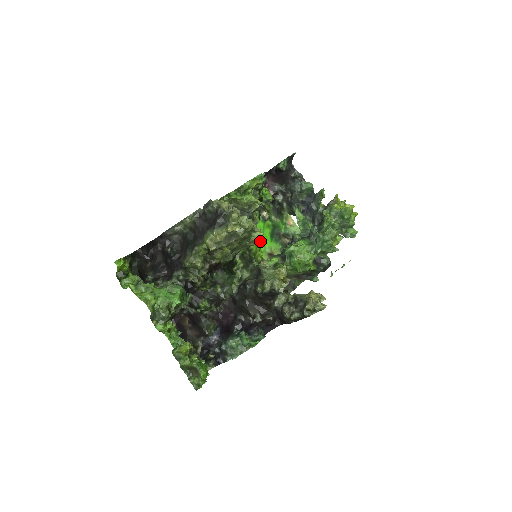
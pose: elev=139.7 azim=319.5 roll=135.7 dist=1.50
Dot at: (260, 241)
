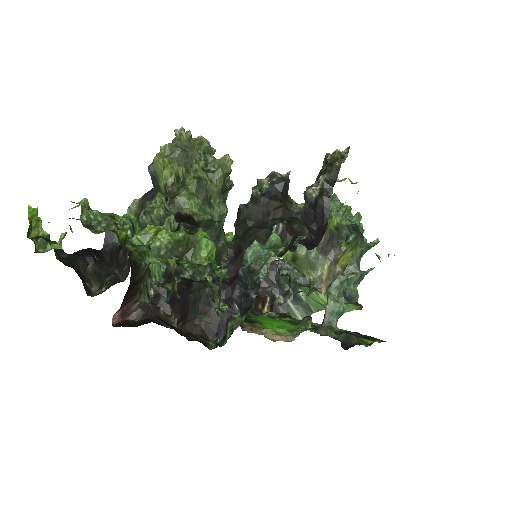
Dot at: (275, 323)
